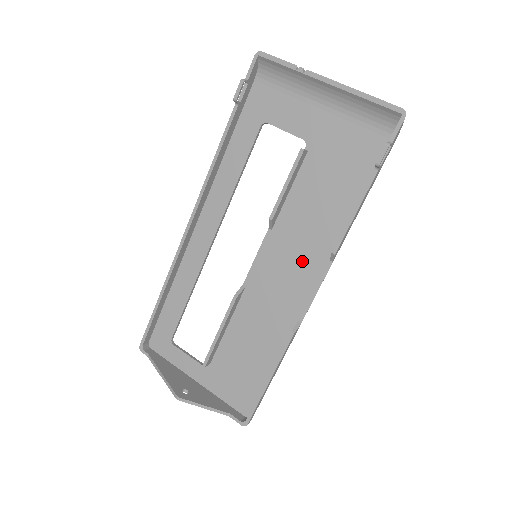
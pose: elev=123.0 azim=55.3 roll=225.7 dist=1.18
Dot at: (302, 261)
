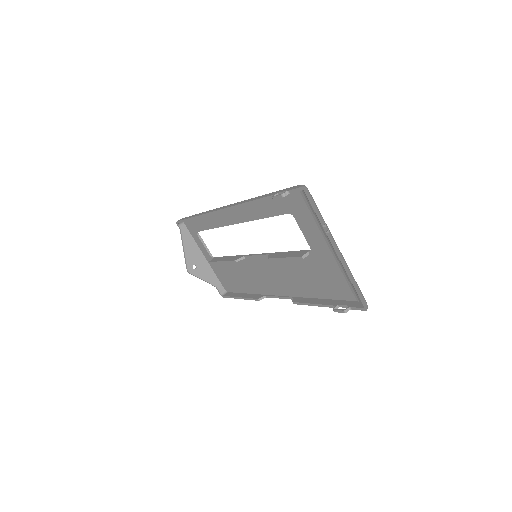
Dot at: (279, 282)
